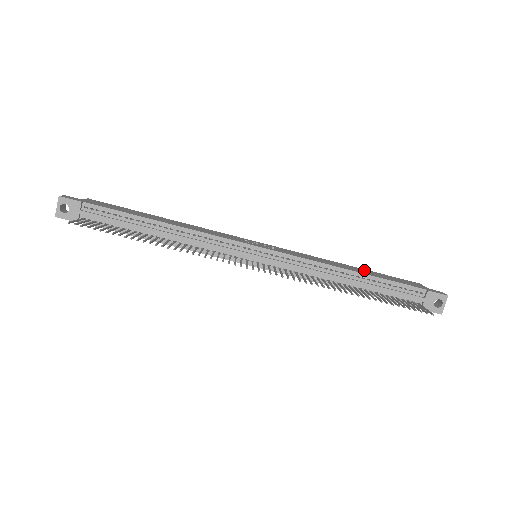
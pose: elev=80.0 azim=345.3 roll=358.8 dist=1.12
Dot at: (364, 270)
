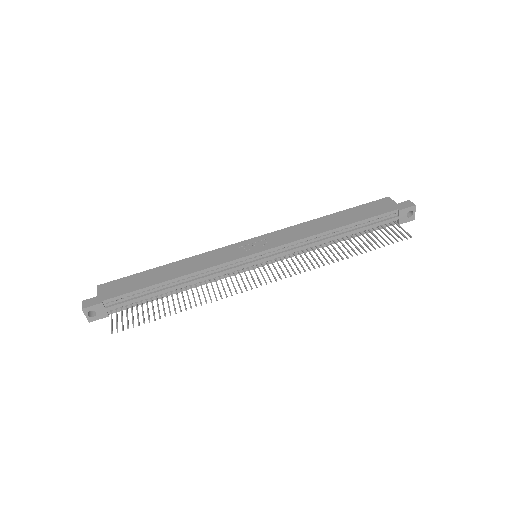
Dot at: (342, 215)
